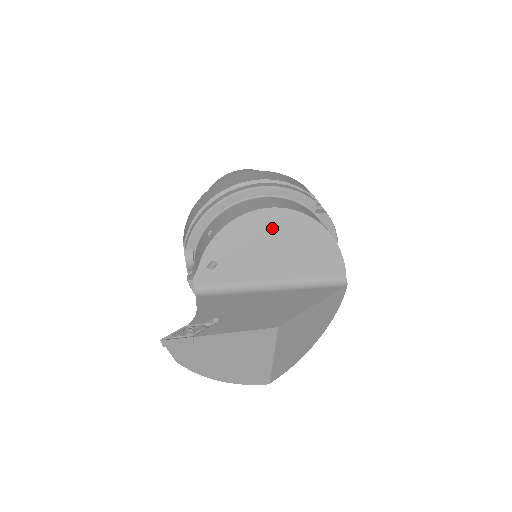
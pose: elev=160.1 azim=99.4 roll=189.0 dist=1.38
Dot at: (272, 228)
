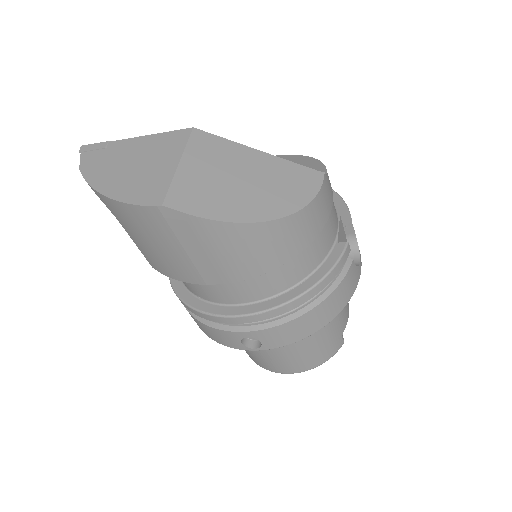
Dot at: occluded
